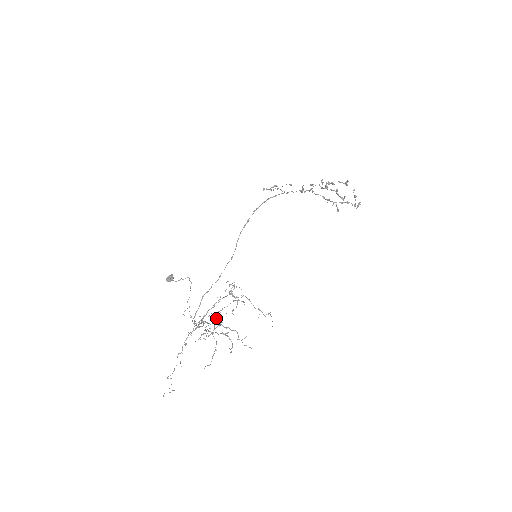
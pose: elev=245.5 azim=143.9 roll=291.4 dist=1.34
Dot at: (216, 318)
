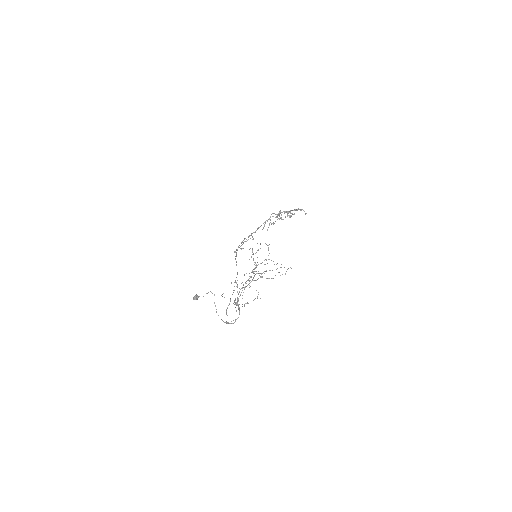
Dot at: occluded
